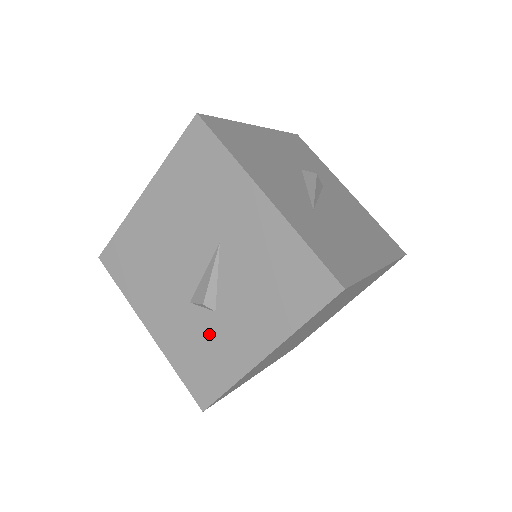
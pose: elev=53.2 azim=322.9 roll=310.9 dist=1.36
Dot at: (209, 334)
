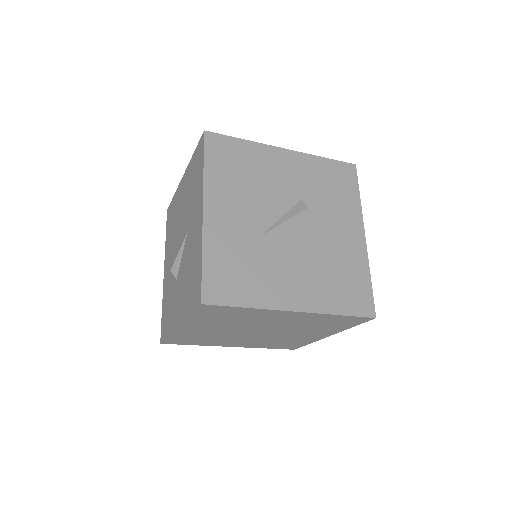
Dot at: (172, 293)
